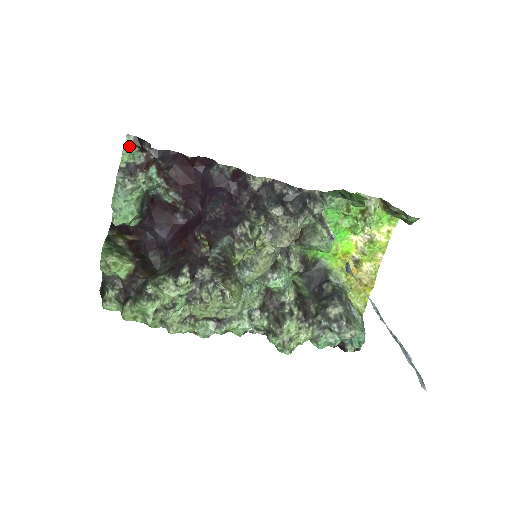
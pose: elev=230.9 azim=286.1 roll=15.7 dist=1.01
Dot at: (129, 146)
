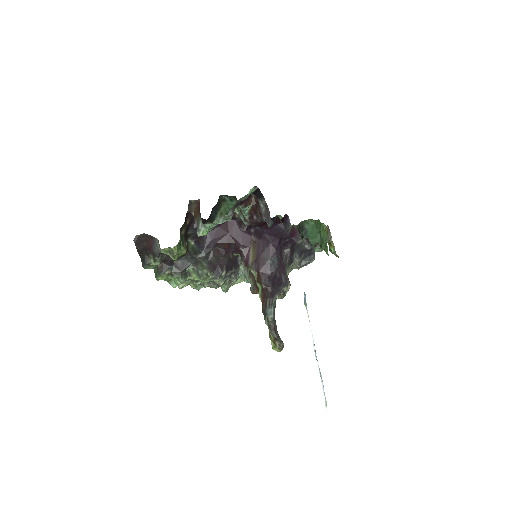
Dot at: (250, 193)
